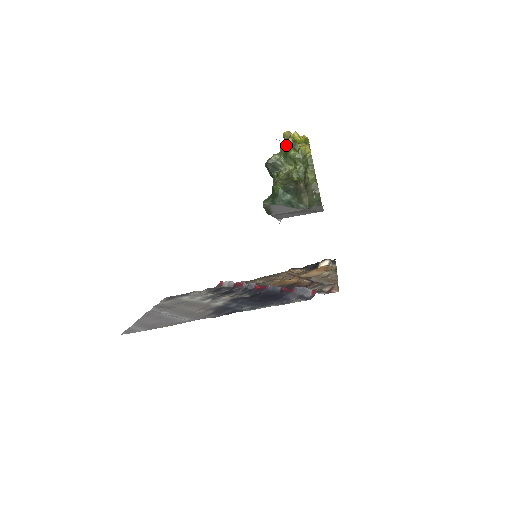
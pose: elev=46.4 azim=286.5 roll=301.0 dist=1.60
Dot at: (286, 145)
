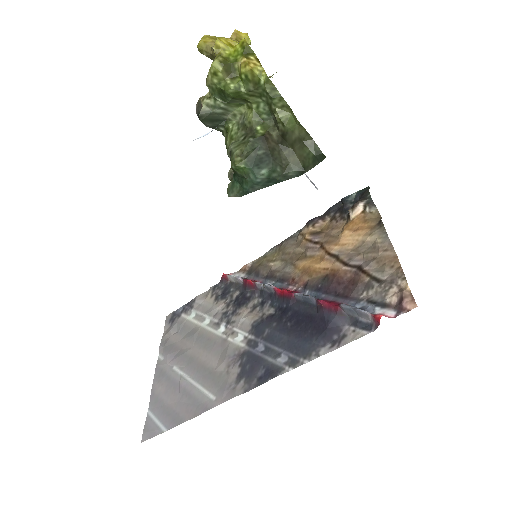
Dot at: (214, 77)
